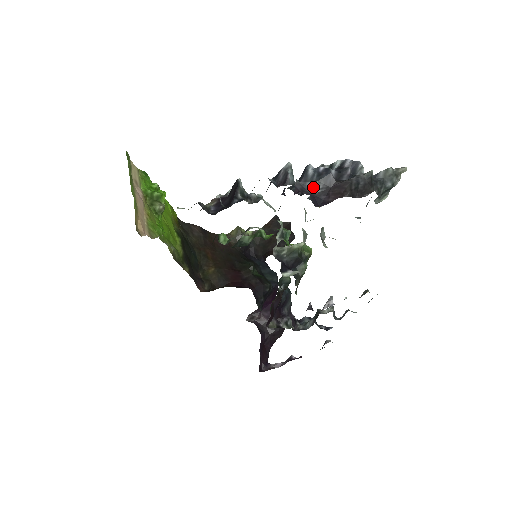
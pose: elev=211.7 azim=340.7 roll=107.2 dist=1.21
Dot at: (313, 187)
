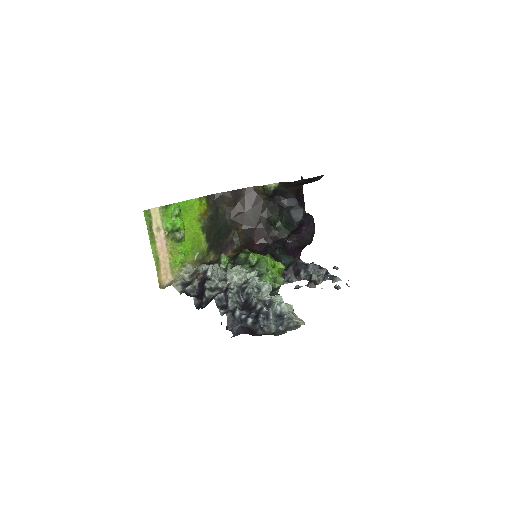
Dot at: (239, 324)
